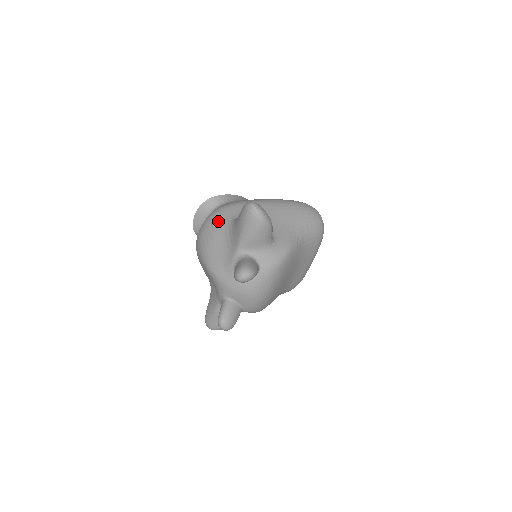
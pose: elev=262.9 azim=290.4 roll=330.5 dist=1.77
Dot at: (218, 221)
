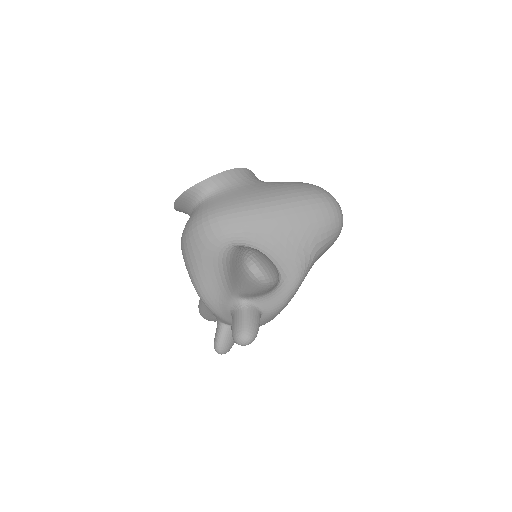
Dot at: (207, 241)
